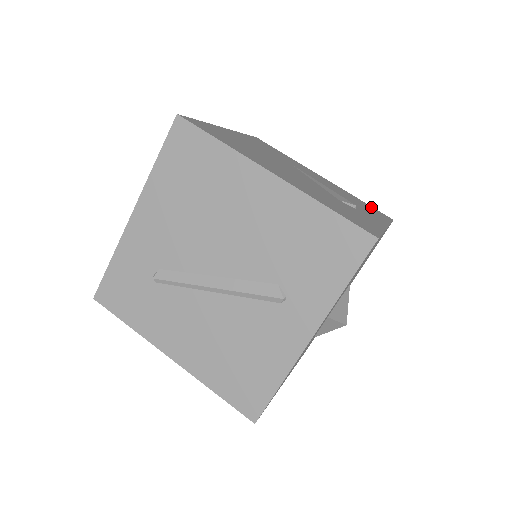
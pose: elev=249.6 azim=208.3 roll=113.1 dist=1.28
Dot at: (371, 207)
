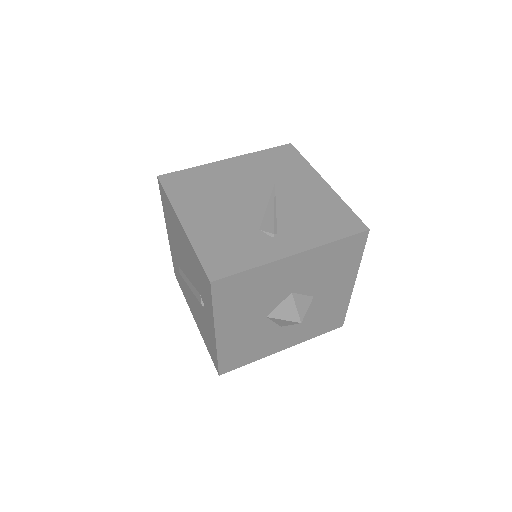
Dot at: (348, 216)
